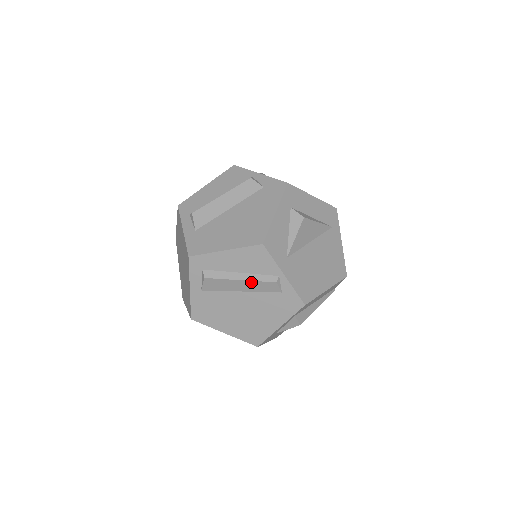
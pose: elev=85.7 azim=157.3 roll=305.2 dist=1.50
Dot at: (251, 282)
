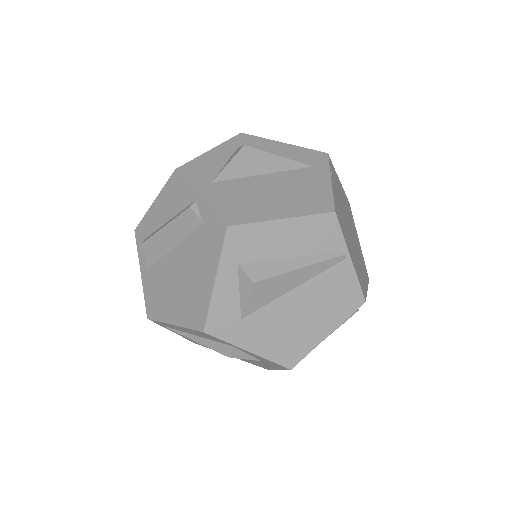
Dot at: (173, 224)
